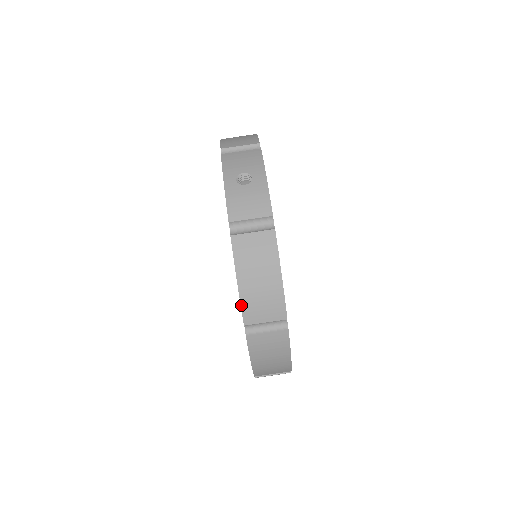
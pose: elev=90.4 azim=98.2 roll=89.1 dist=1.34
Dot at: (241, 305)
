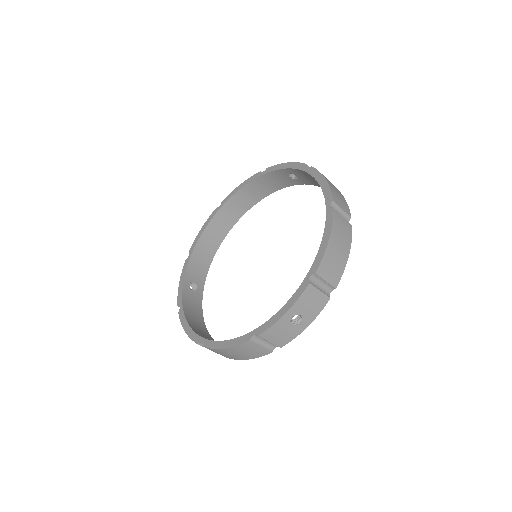
Dot at: (213, 349)
